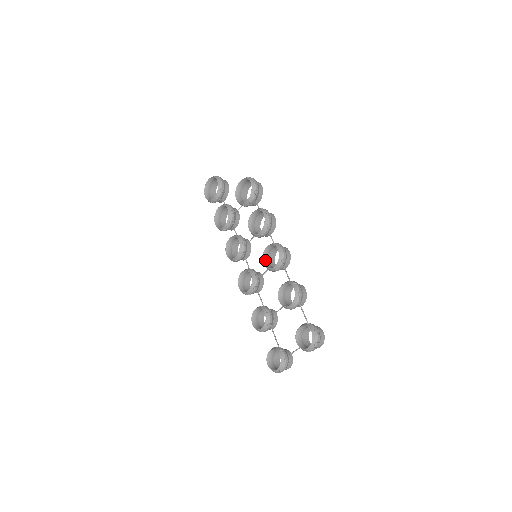
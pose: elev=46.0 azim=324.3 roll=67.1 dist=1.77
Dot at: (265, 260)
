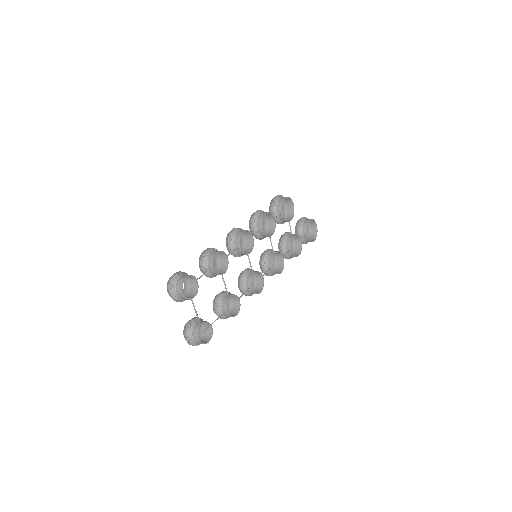
Dot at: occluded
